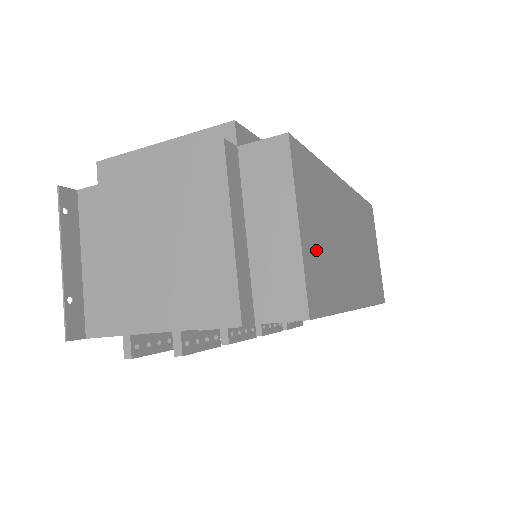
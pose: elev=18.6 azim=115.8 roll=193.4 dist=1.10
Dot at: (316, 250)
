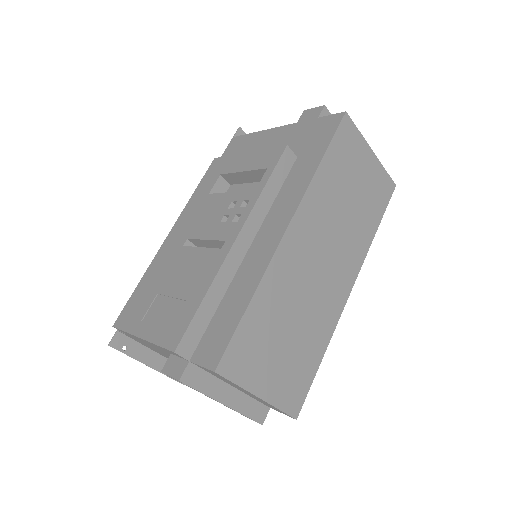
Dot at: (283, 372)
